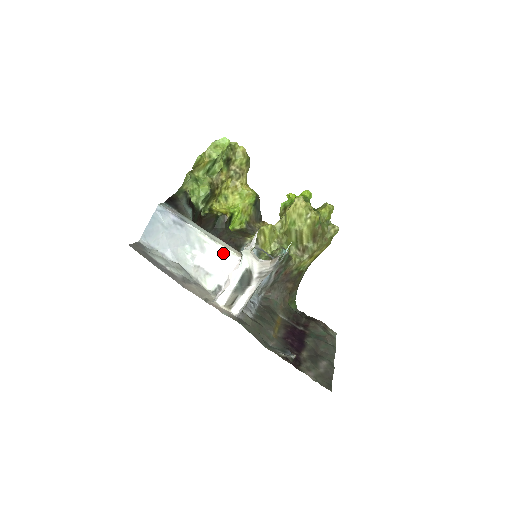
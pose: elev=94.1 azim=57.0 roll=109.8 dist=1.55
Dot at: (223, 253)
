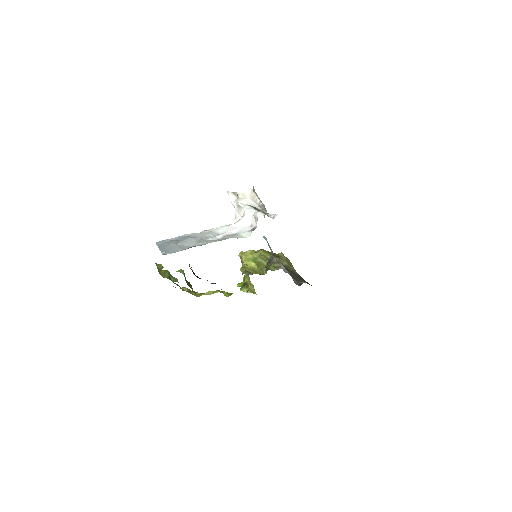
Dot at: (228, 226)
